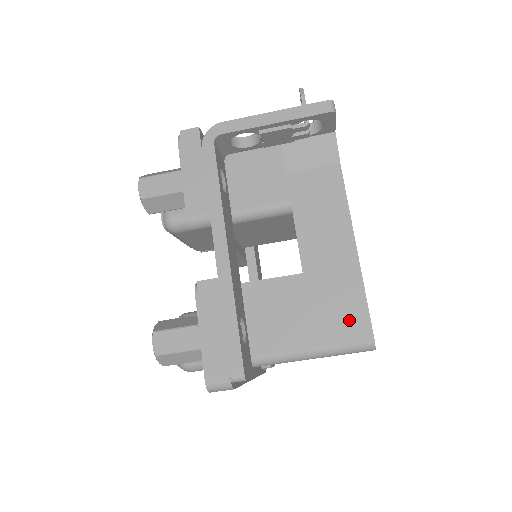
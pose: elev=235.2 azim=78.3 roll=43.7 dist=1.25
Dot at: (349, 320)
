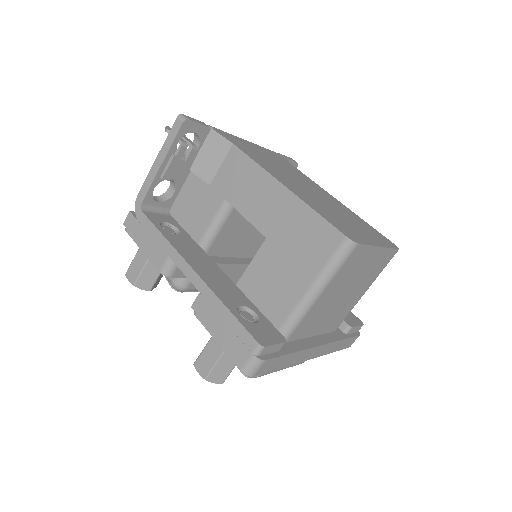
Dot at: (319, 240)
